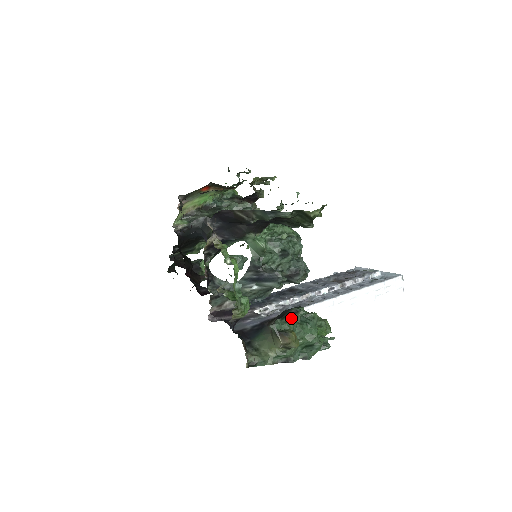
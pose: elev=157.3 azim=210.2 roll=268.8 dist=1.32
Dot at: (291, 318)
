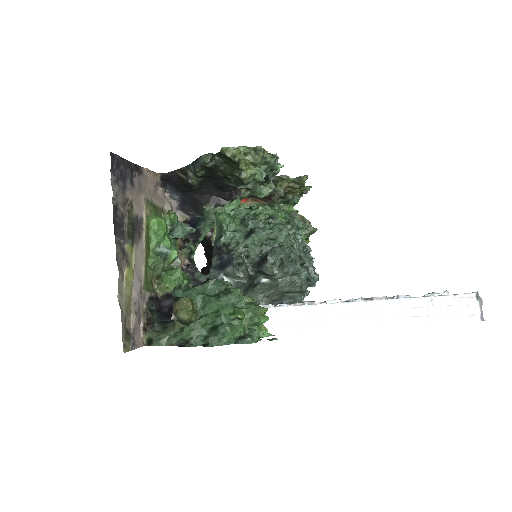
Dot at: (200, 287)
